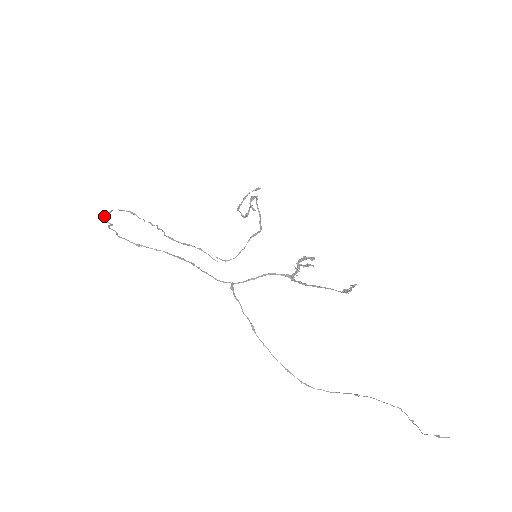
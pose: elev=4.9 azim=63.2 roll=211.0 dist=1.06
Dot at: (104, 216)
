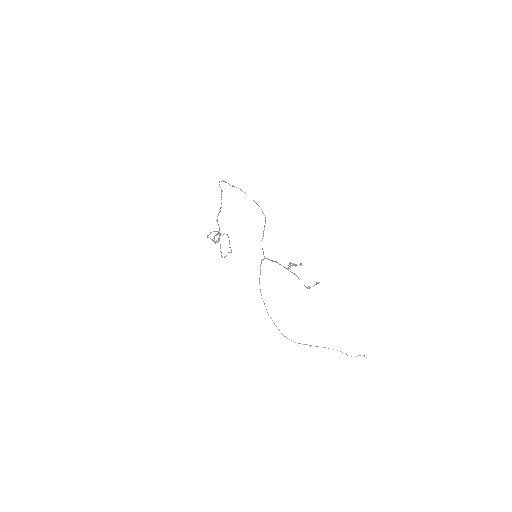
Dot at: (222, 180)
